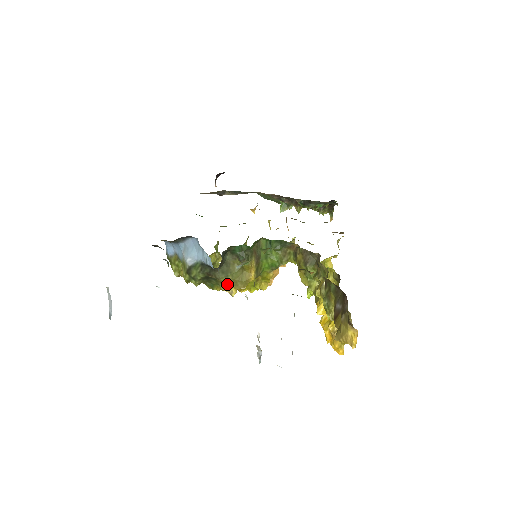
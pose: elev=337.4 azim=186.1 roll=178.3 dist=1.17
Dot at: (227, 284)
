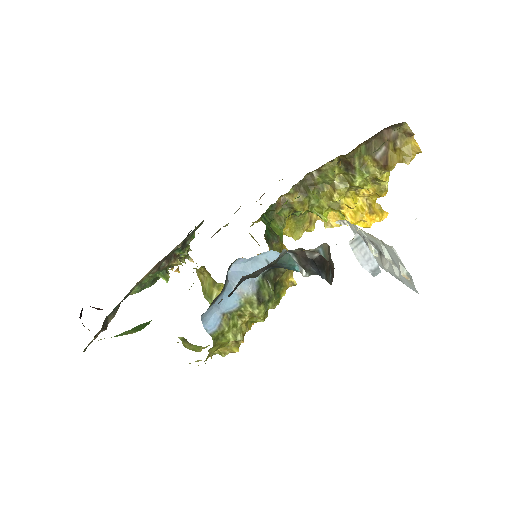
Dot at: (285, 278)
